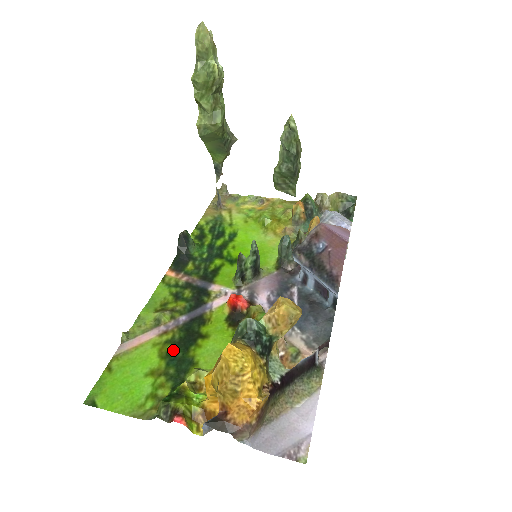
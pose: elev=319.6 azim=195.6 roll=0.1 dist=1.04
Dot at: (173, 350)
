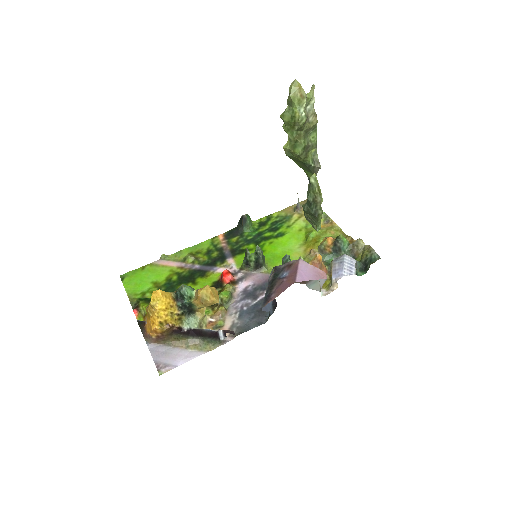
Dot at: (175, 279)
